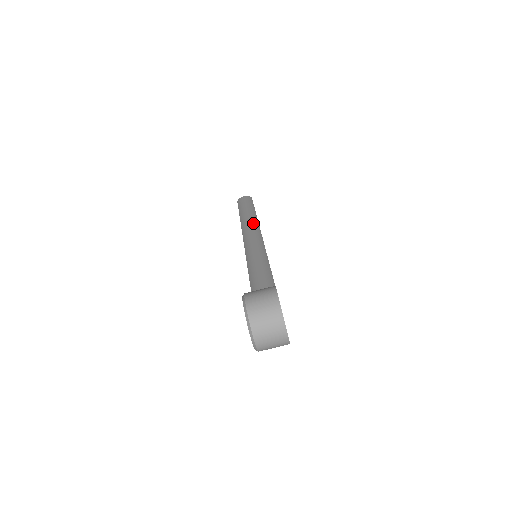
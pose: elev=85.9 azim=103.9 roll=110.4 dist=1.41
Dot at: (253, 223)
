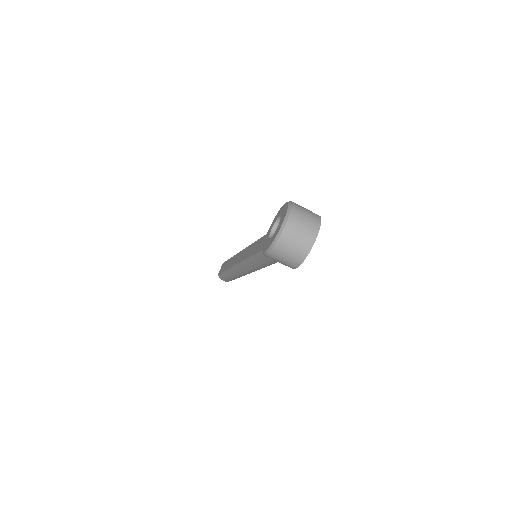
Dot at: occluded
